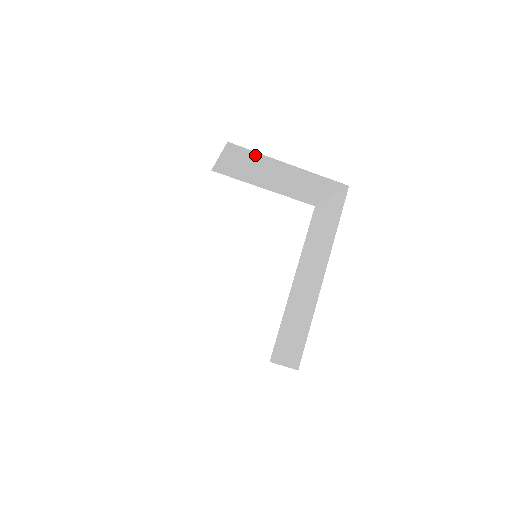
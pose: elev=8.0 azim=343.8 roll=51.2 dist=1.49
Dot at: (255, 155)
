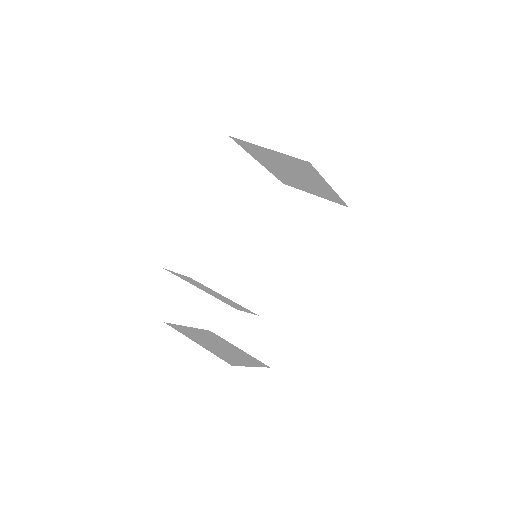
Dot at: (313, 172)
